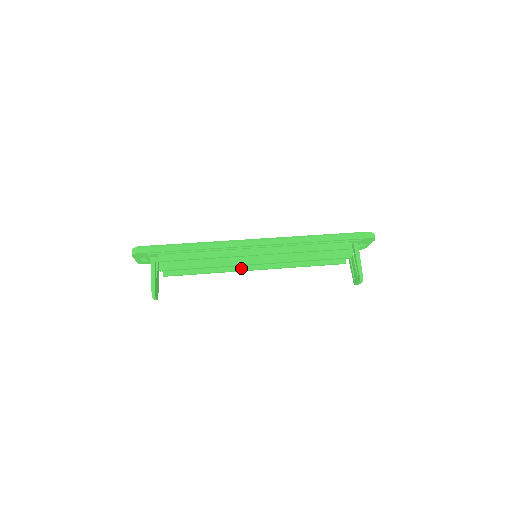
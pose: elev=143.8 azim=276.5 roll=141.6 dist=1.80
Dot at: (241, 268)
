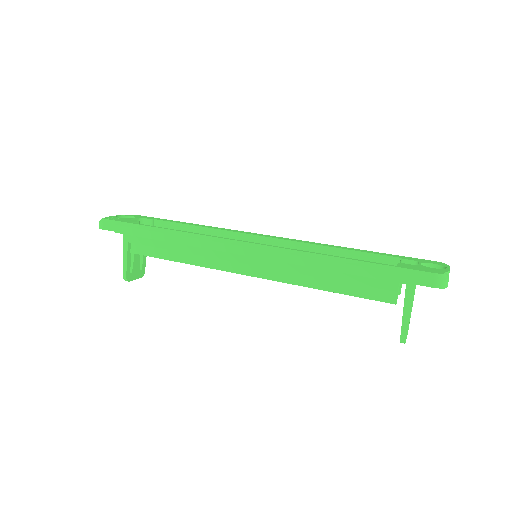
Dot at: occluded
